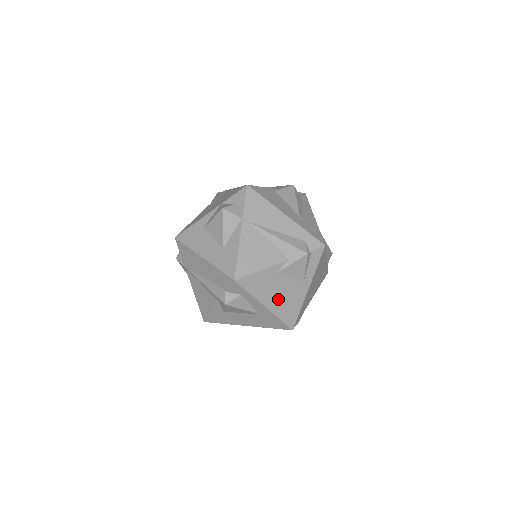
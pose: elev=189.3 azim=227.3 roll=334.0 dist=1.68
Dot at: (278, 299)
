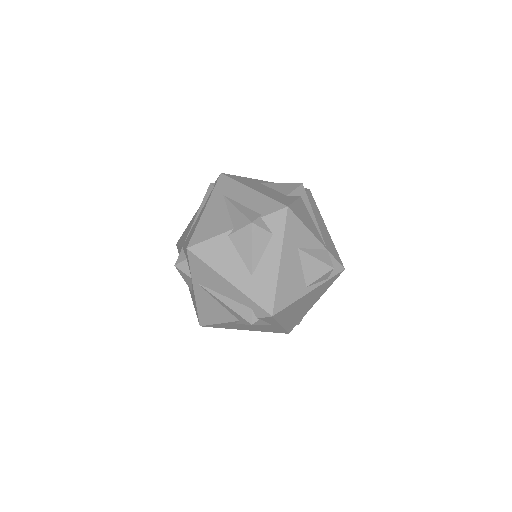
Dot at: (254, 328)
